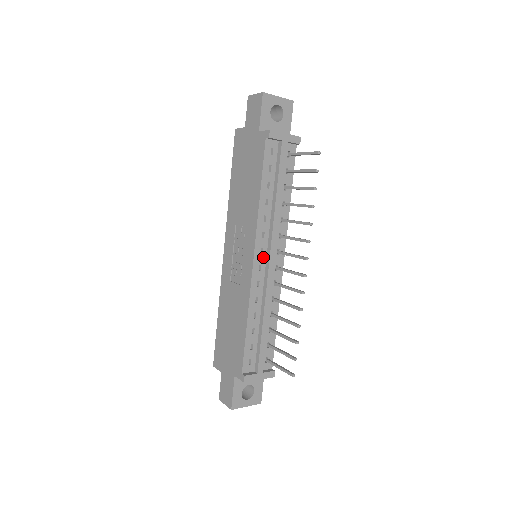
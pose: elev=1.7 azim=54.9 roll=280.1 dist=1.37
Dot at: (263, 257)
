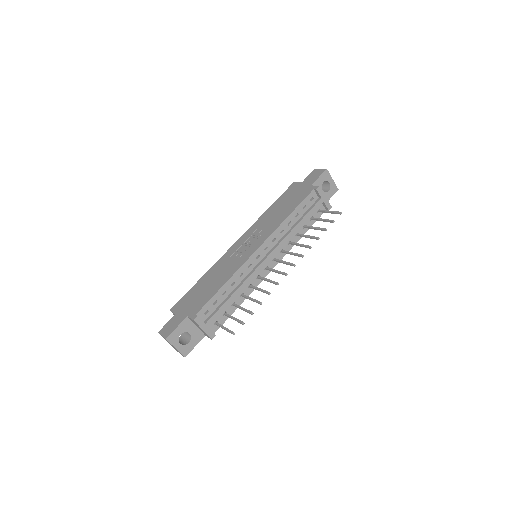
Dot at: (264, 253)
